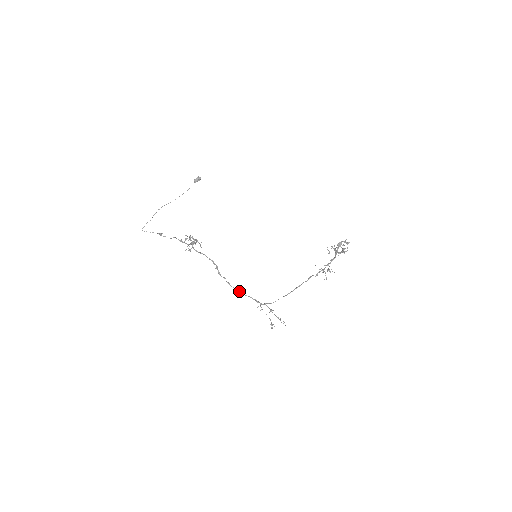
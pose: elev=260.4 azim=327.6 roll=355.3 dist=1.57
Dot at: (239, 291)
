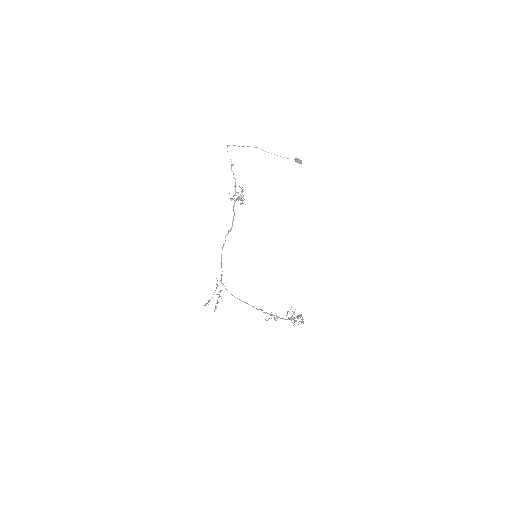
Dot at: occluded
